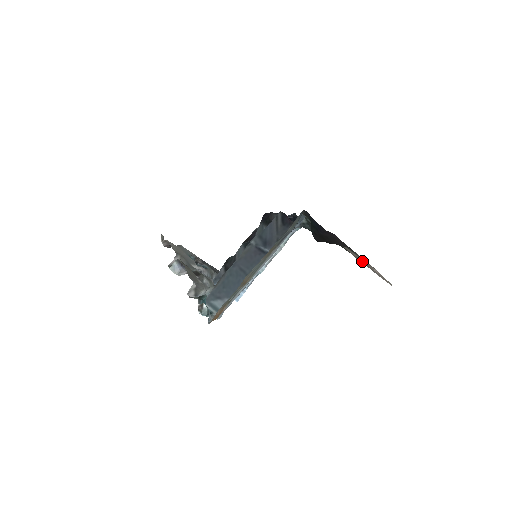
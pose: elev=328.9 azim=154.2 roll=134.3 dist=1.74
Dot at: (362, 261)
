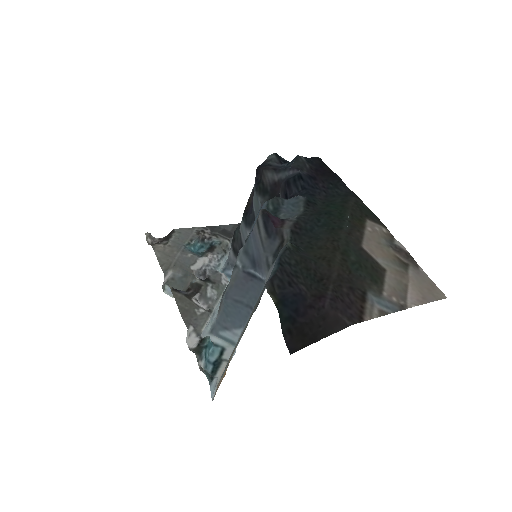
Dot at: (395, 267)
